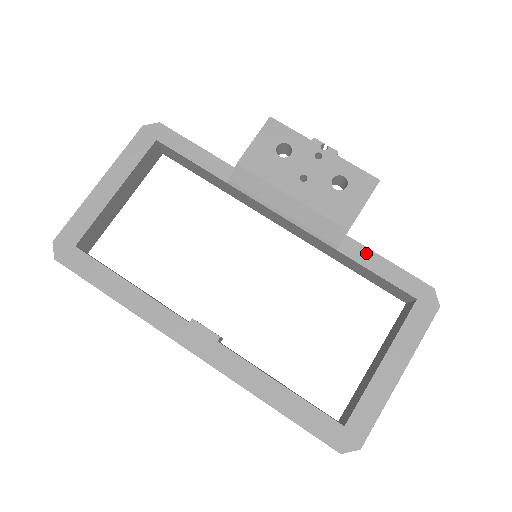
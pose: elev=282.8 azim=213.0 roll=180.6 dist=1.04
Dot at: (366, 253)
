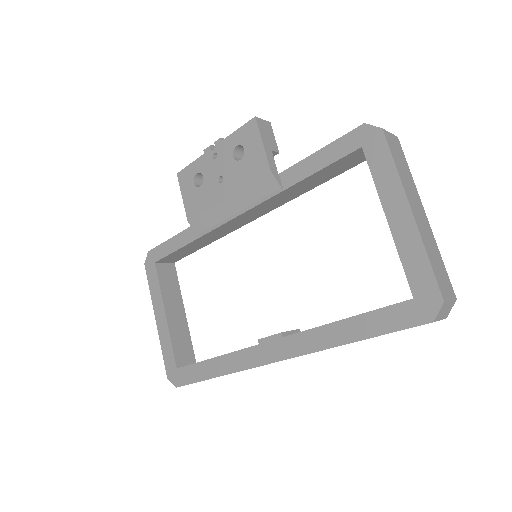
Dot at: (301, 167)
